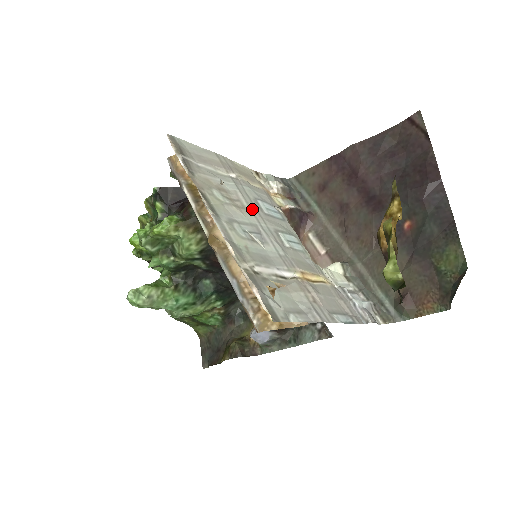
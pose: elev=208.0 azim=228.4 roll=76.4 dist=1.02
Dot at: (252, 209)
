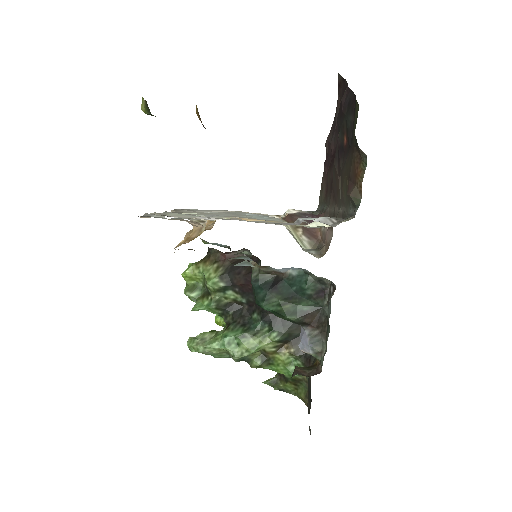
Dot at: (224, 213)
